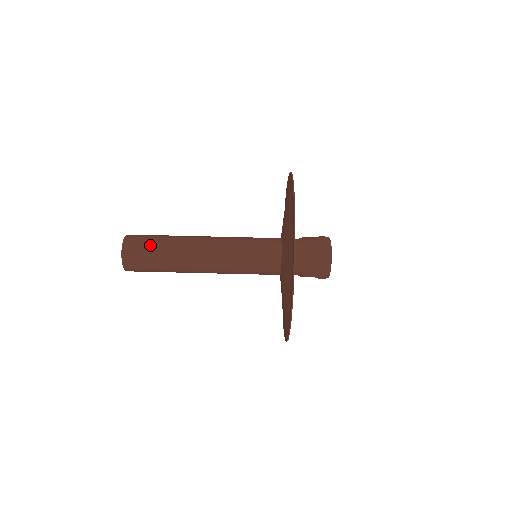
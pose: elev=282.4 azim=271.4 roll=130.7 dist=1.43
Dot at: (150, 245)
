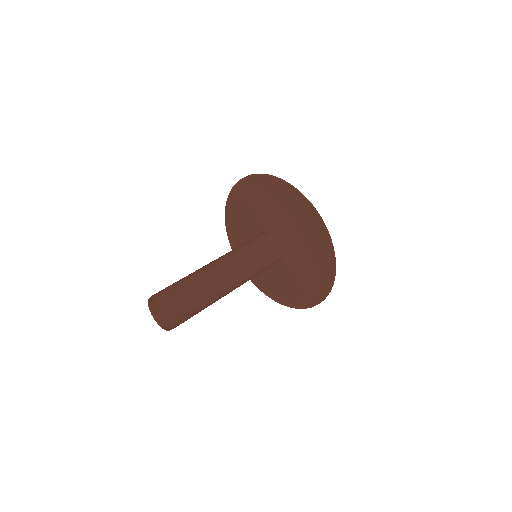
Dot at: (187, 291)
